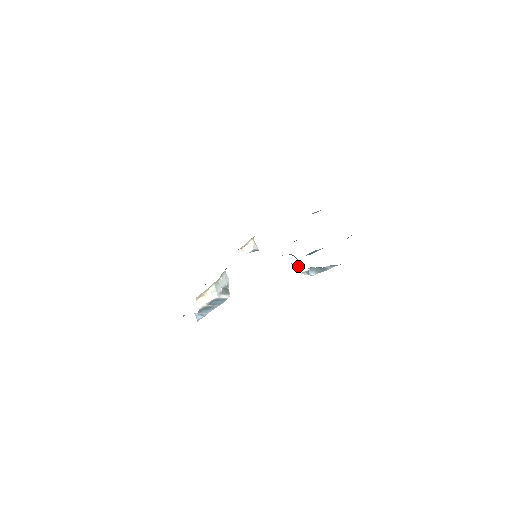
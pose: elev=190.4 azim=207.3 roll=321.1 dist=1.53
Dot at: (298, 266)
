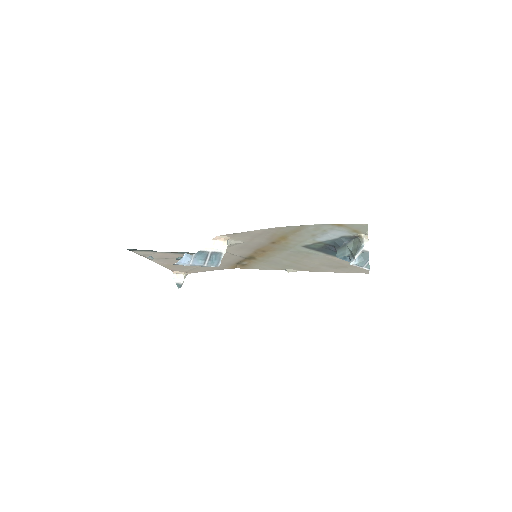
Dot at: (368, 241)
